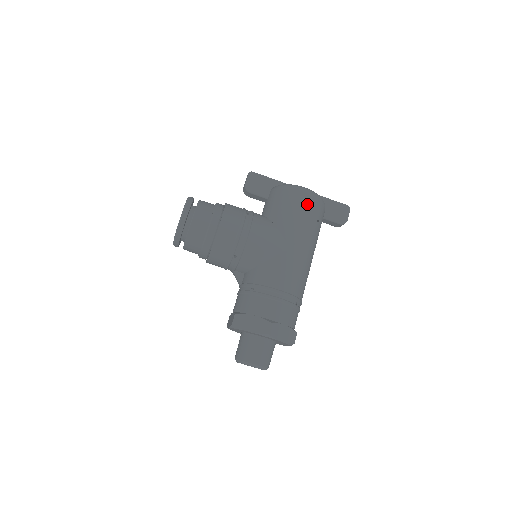
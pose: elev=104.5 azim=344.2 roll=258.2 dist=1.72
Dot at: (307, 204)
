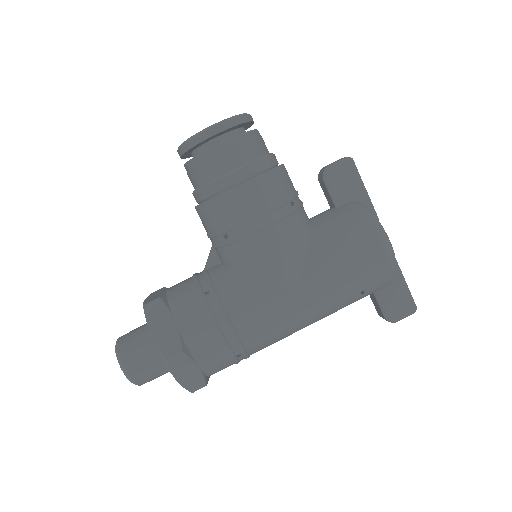
Dot at: (371, 263)
